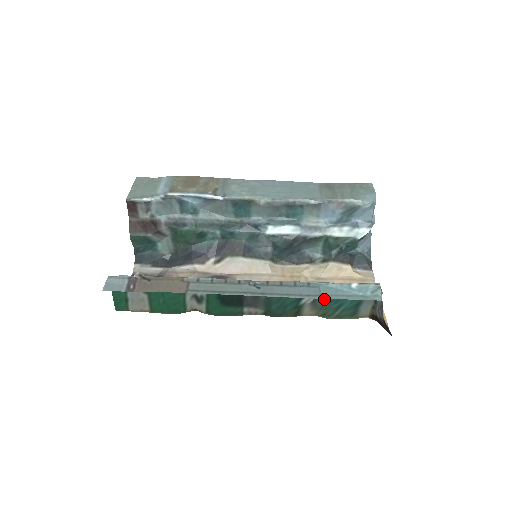
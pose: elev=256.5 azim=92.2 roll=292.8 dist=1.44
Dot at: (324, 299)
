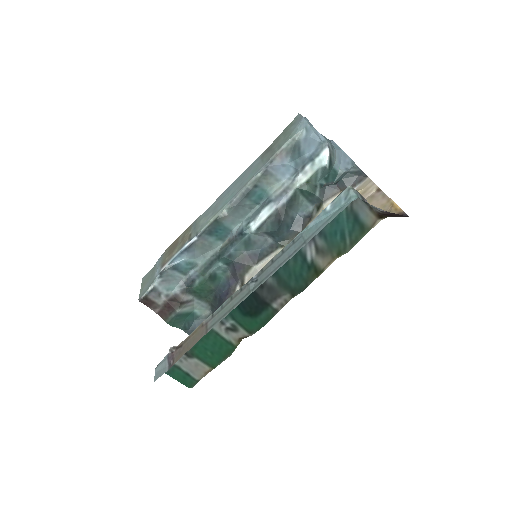
Dot at: (323, 241)
